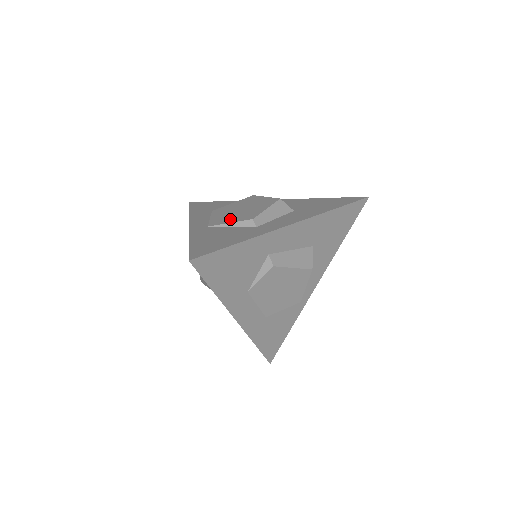
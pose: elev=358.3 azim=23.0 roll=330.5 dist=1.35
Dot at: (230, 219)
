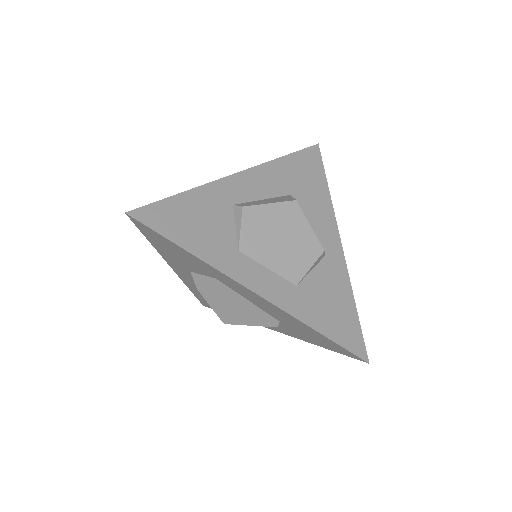
Dot at: occluded
